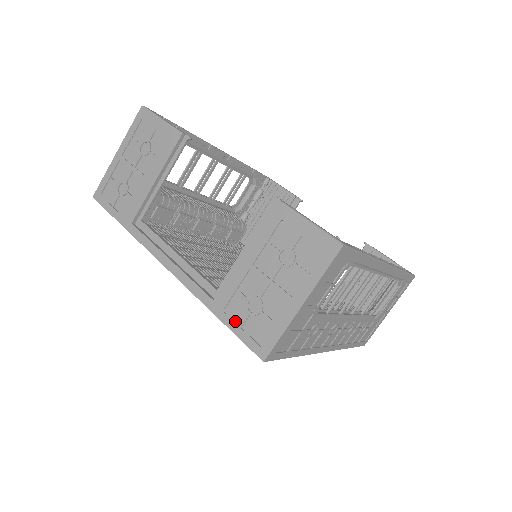
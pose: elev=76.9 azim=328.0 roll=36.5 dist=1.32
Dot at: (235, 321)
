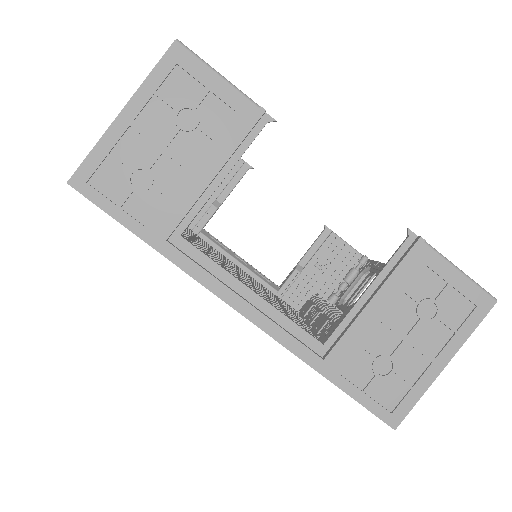
Dot at: (355, 385)
